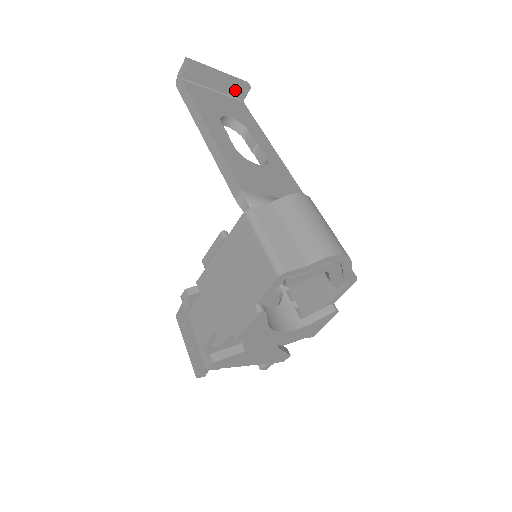
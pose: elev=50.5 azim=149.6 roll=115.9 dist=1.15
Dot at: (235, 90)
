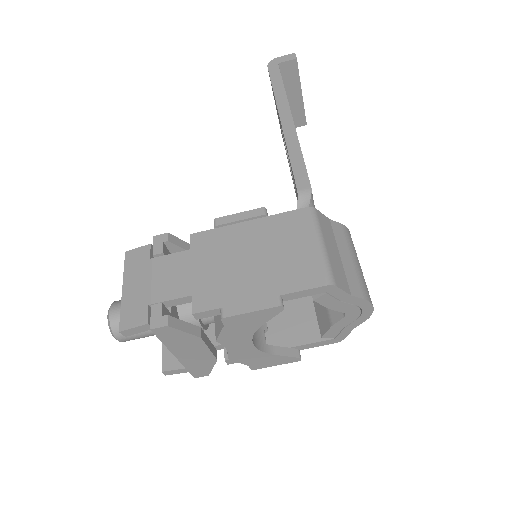
Dot at: (296, 115)
